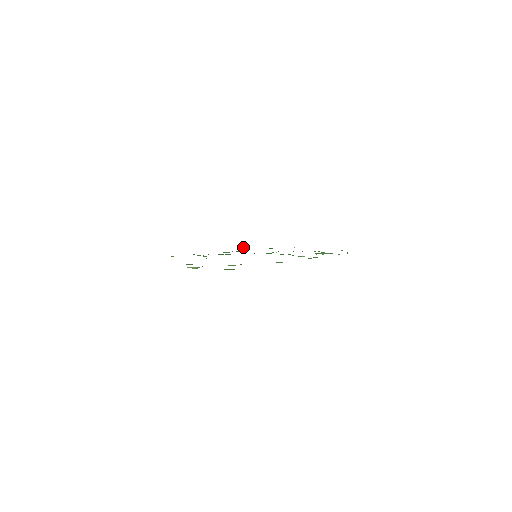
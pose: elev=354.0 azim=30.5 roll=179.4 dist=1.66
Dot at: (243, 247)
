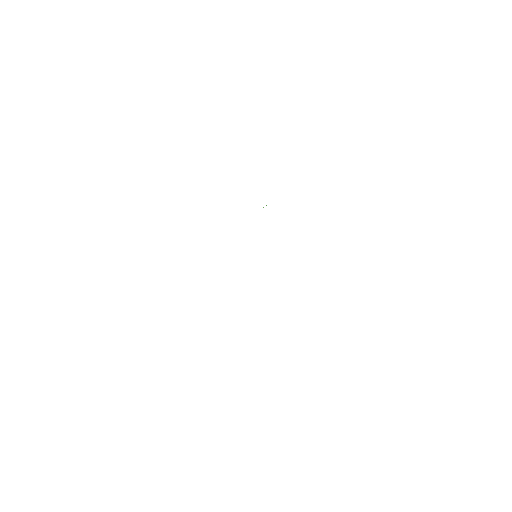
Dot at: occluded
